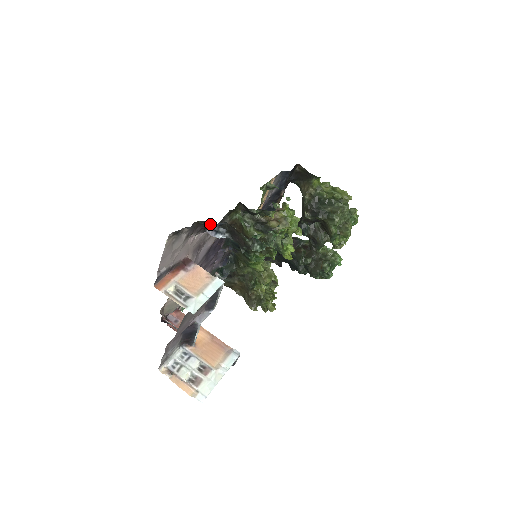
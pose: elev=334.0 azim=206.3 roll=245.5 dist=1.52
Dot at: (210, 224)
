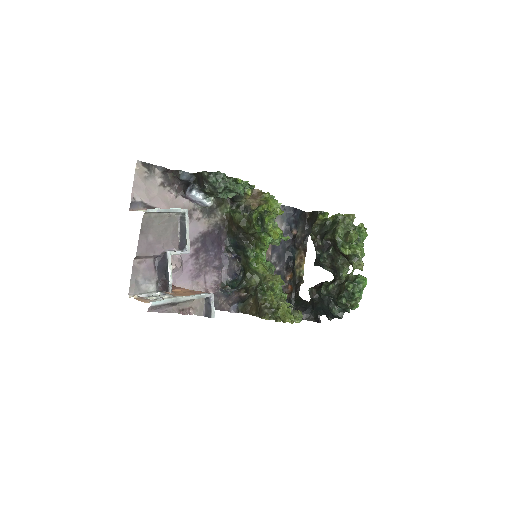
Dot at: (188, 188)
